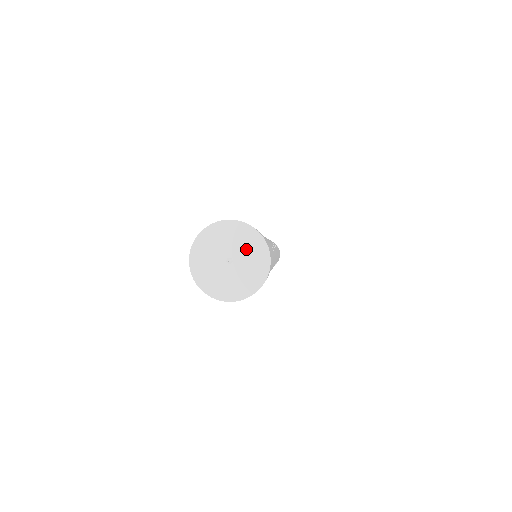
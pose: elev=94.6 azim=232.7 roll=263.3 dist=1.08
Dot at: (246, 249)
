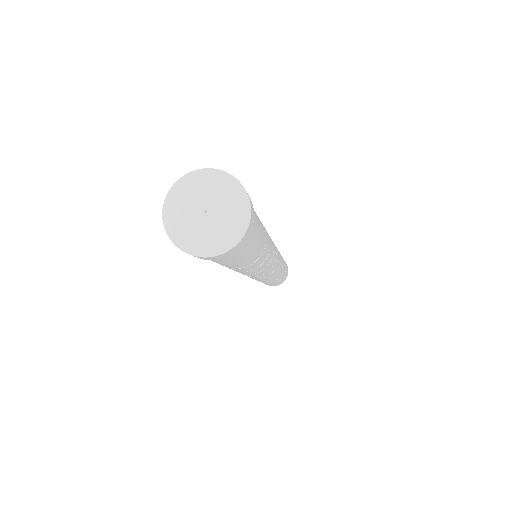
Dot at: (216, 192)
